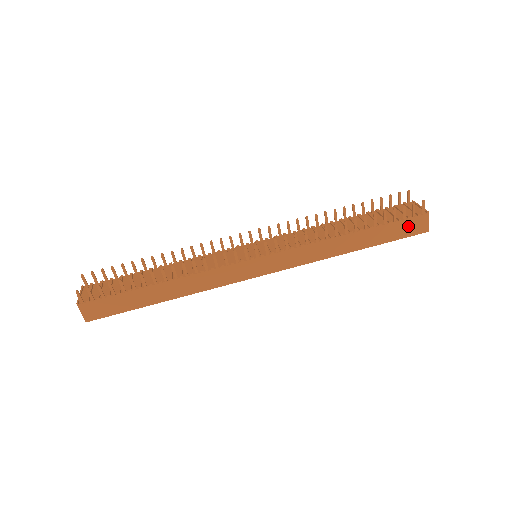
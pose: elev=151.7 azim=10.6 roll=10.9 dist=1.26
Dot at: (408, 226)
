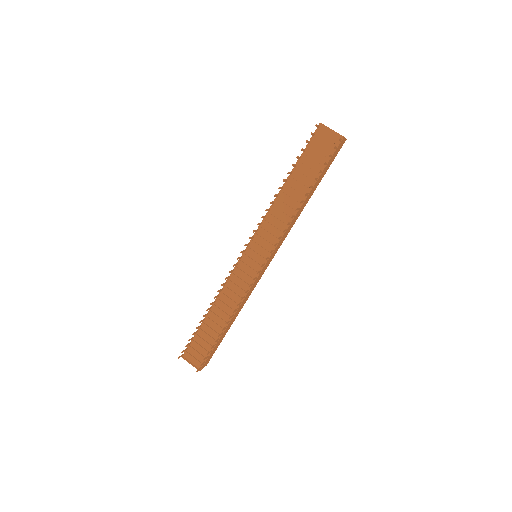
Dot at: (335, 155)
